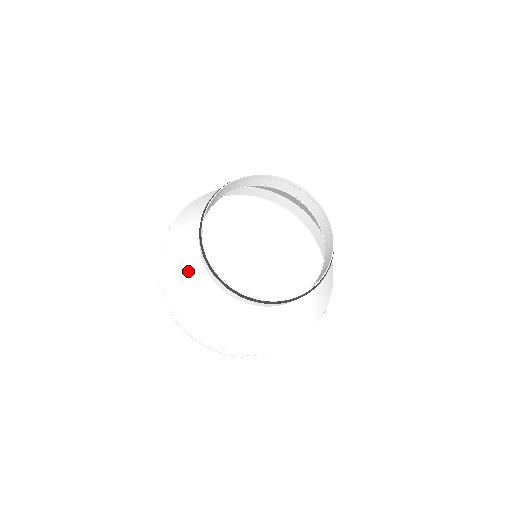
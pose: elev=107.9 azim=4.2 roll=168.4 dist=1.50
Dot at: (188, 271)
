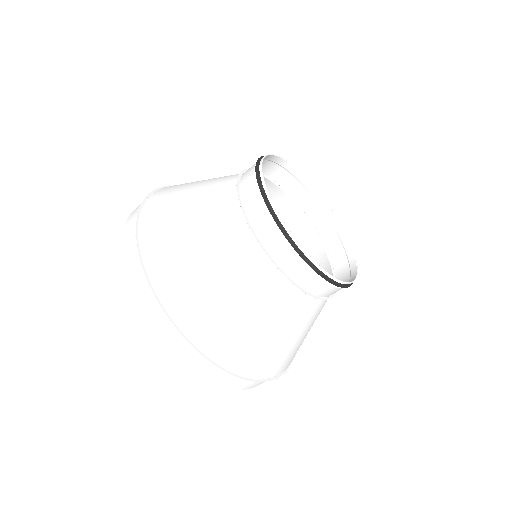
Dot at: (205, 196)
